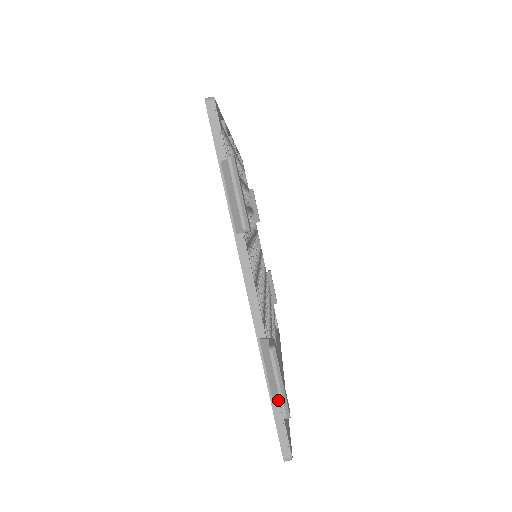
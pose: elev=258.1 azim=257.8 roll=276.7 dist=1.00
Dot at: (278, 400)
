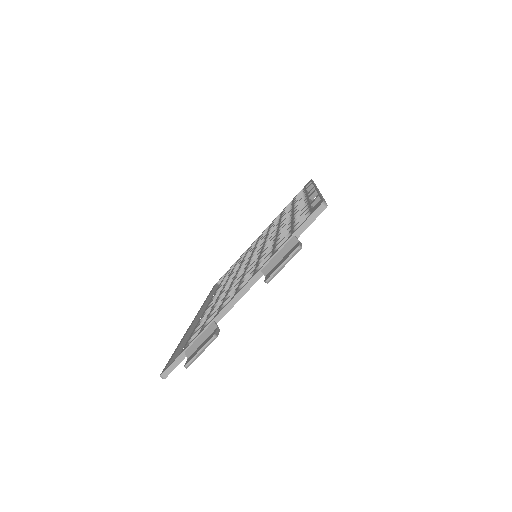
Dot at: (190, 353)
